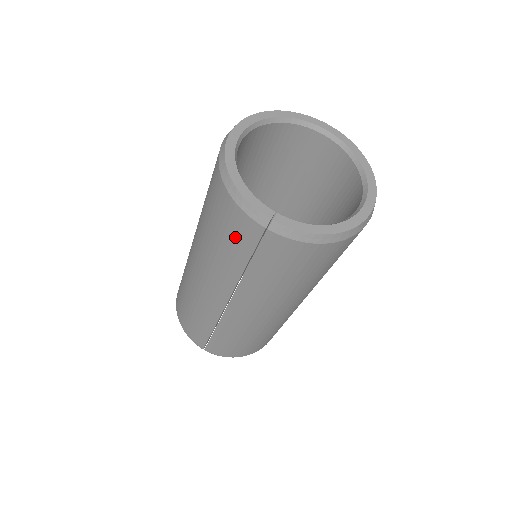
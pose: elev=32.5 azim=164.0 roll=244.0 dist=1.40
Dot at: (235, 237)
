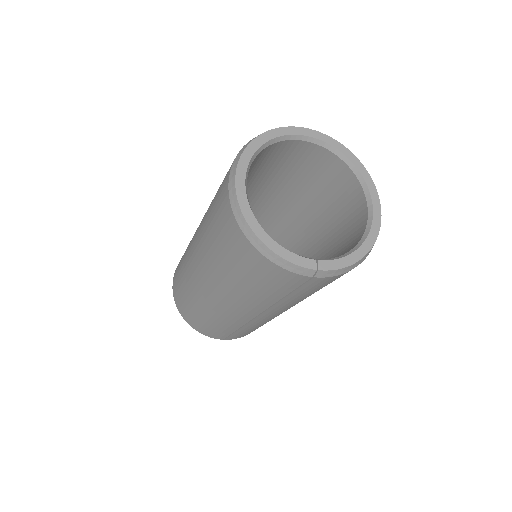
Dot at: (274, 284)
